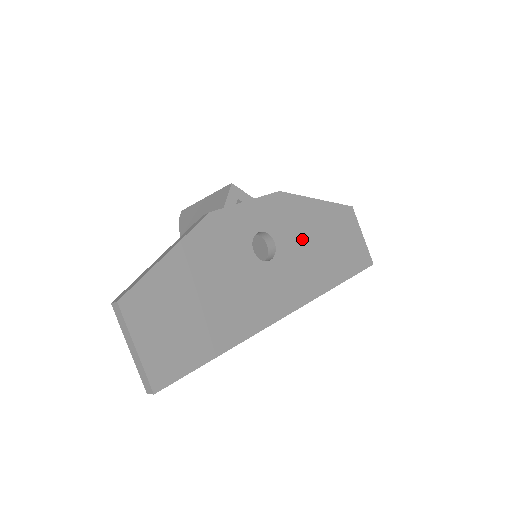
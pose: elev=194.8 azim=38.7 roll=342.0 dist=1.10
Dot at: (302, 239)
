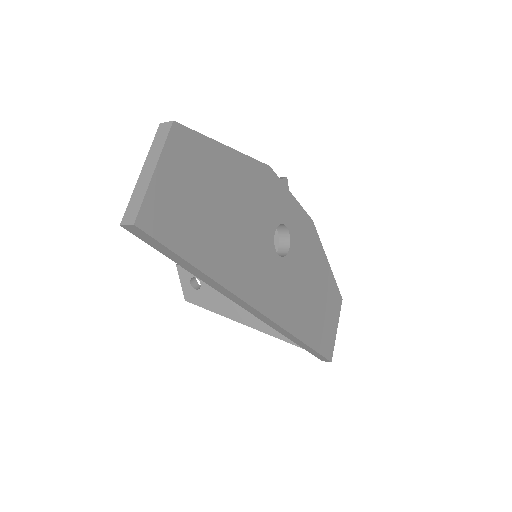
Dot at: (305, 273)
